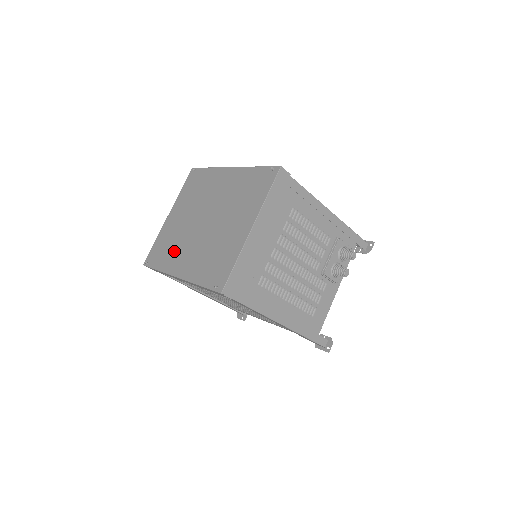
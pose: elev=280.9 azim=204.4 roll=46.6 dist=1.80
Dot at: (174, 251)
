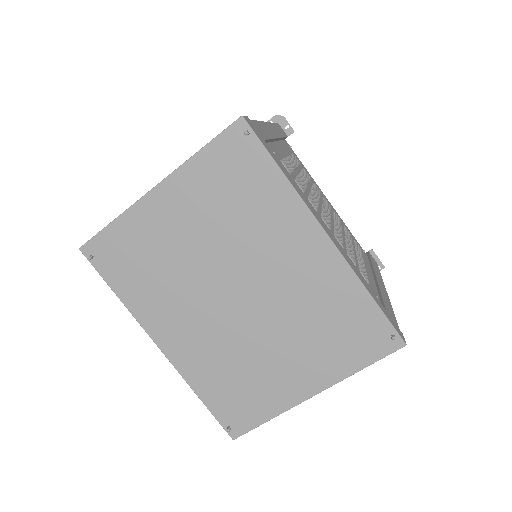
Dot at: (160, 293)
